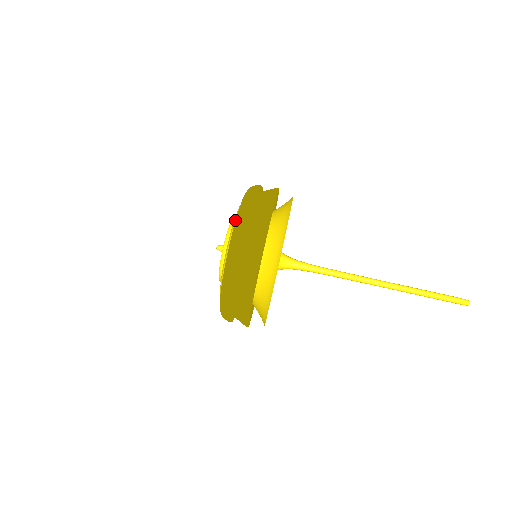
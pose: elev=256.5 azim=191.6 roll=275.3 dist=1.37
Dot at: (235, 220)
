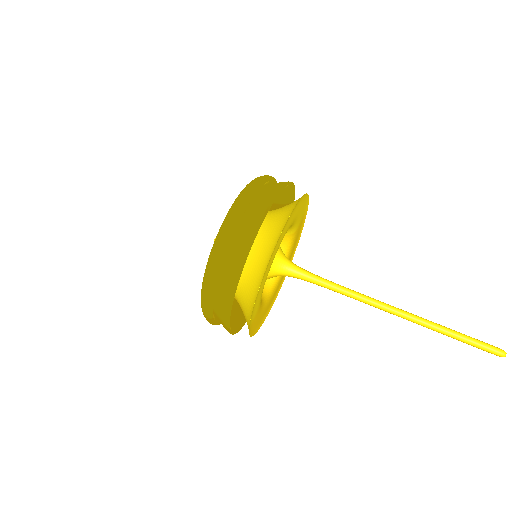
Dot at: occluded
